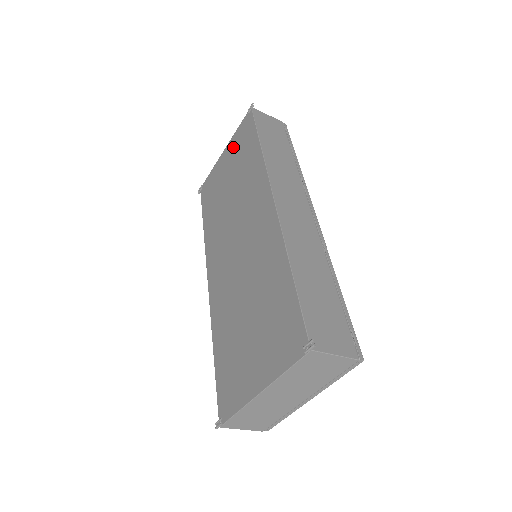
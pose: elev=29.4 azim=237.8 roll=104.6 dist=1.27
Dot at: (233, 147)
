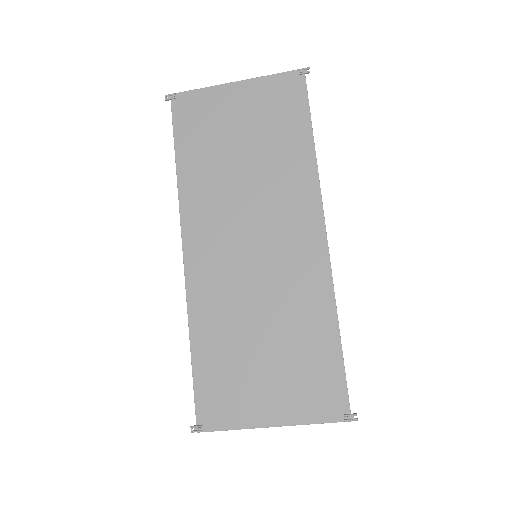
Dot at: (259, 97)
